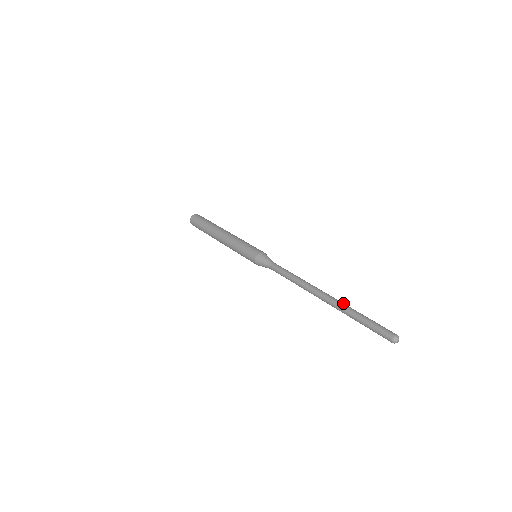
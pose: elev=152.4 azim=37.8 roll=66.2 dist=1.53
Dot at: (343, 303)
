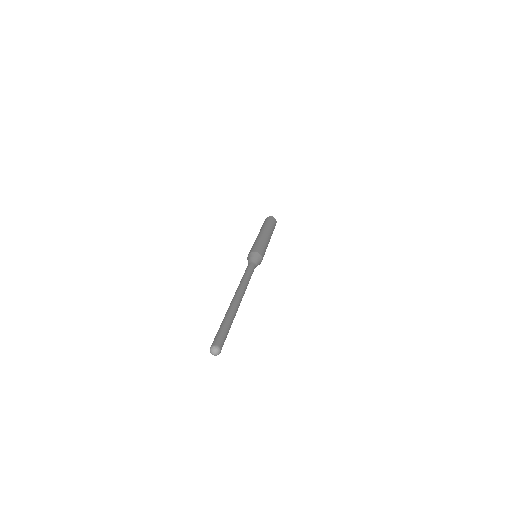
Dot at: (237, 310)
